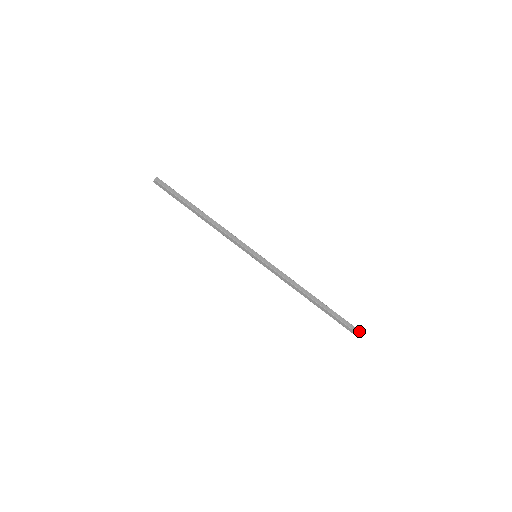
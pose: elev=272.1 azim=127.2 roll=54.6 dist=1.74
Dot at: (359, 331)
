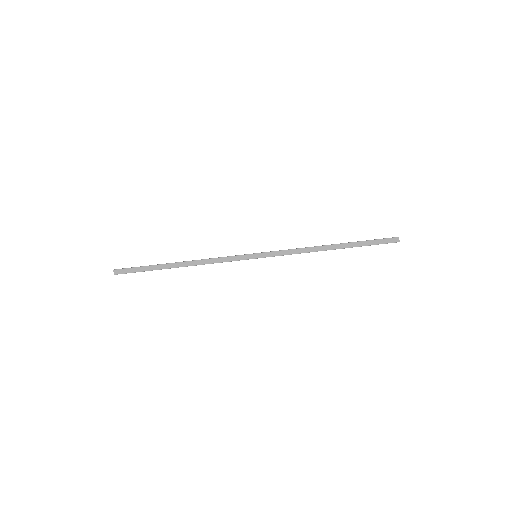
Dot at: (397, 237)
